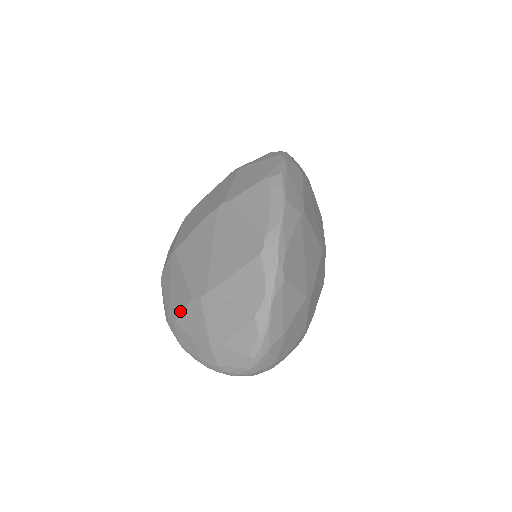
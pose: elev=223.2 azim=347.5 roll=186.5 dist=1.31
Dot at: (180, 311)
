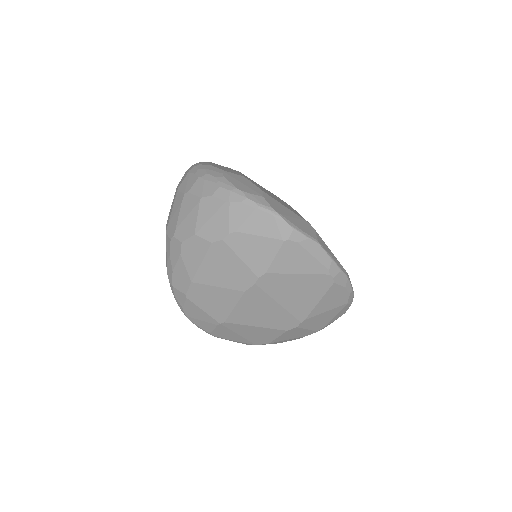
Dot at: (273, 339)
